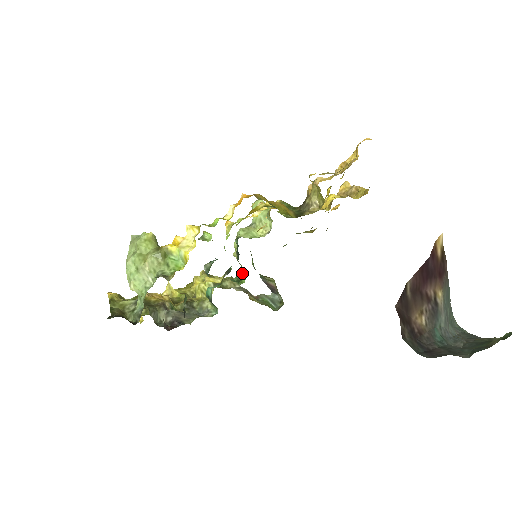
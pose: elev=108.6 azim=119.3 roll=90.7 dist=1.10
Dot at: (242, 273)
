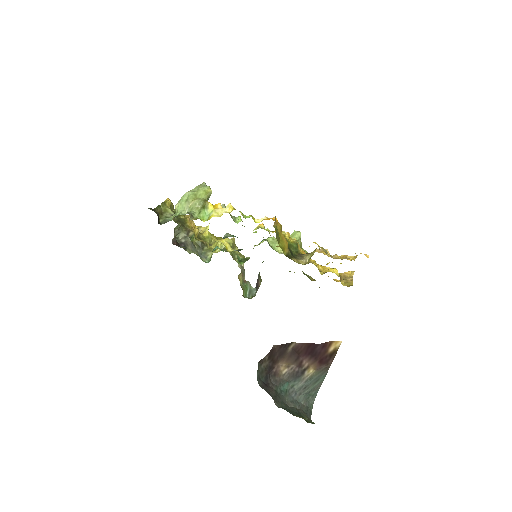
Dot at: (247, 259)
